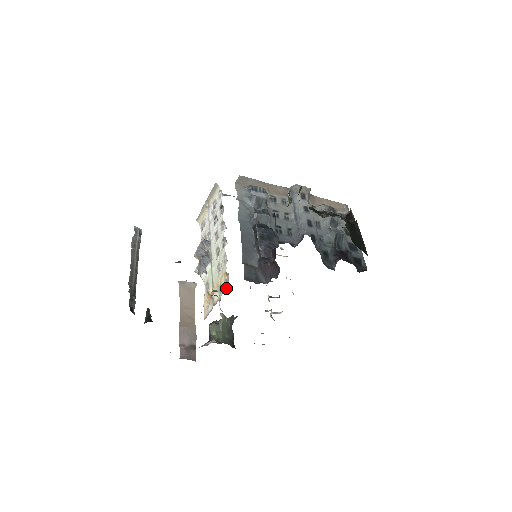
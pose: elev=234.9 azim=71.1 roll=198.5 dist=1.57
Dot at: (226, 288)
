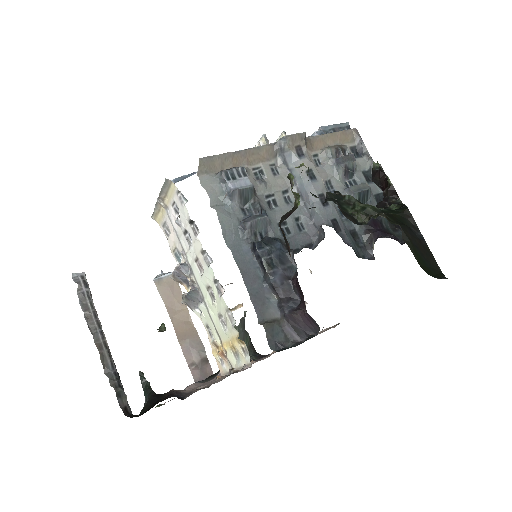
Dot at: (248, 364)
